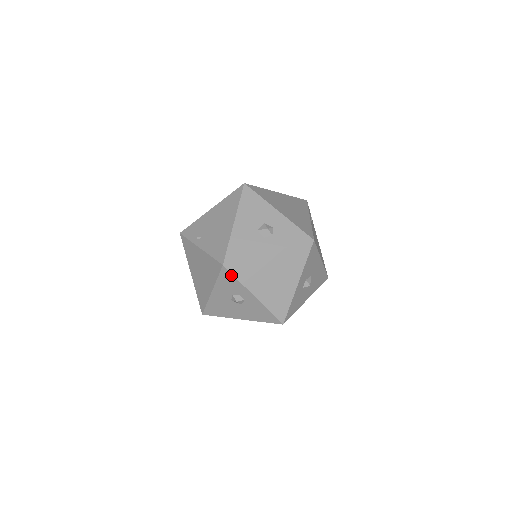
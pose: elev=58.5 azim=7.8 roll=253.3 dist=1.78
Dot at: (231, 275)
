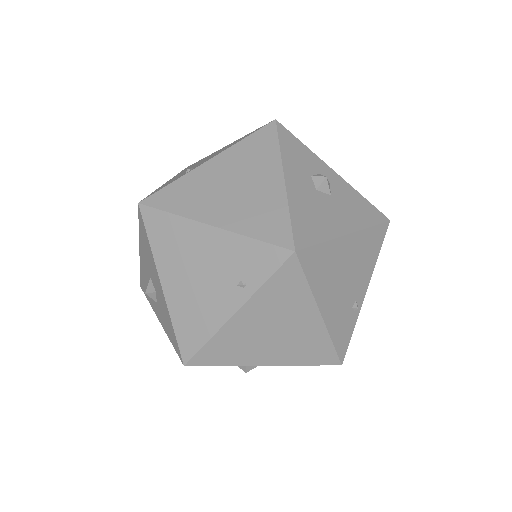
Dot at: (292, 136)
